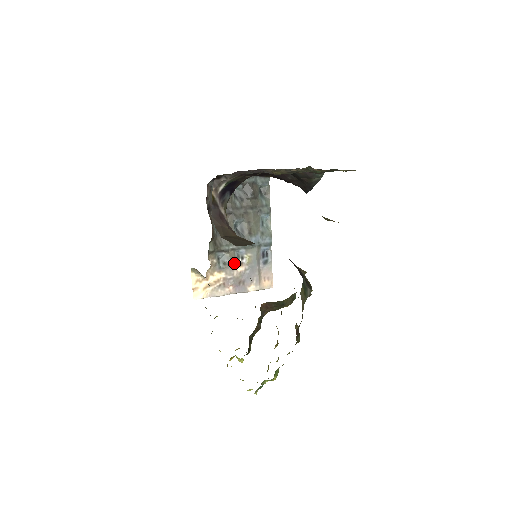
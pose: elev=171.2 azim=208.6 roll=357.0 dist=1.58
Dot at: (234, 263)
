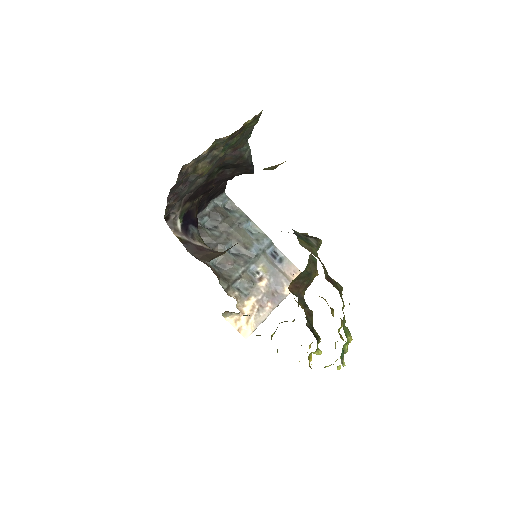
Dot at: (254, 282)
